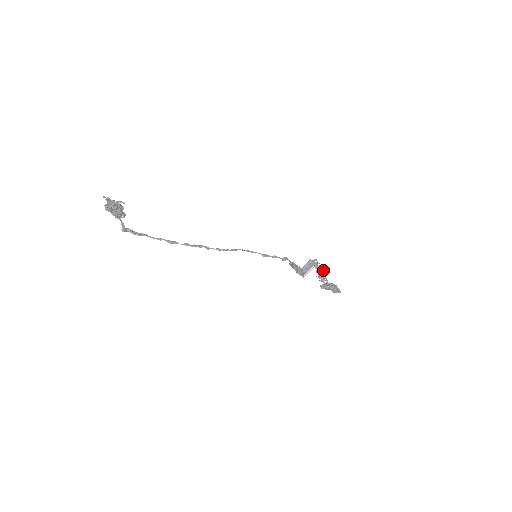
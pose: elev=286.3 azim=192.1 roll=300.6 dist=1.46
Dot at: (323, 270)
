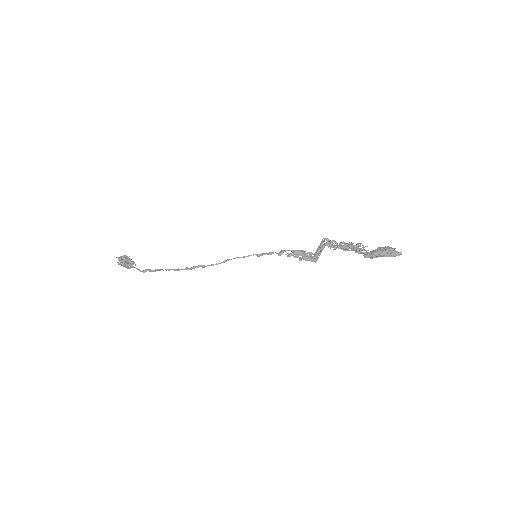
Dot at: (342, 246)
